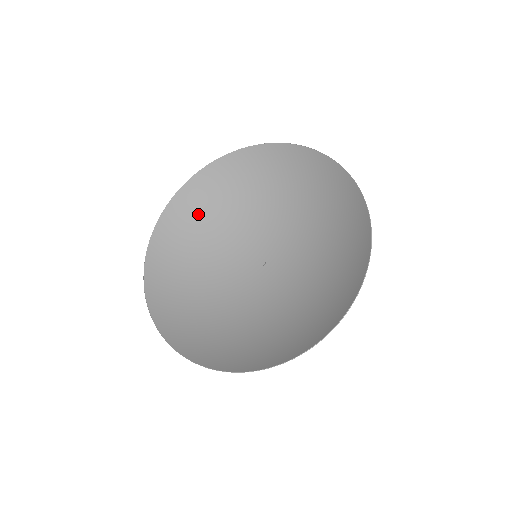
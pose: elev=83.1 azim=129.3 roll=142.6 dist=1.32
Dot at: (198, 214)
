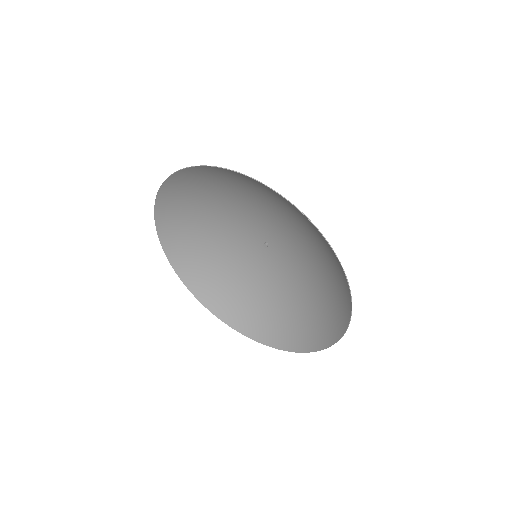
Dot at: (191, 245)
